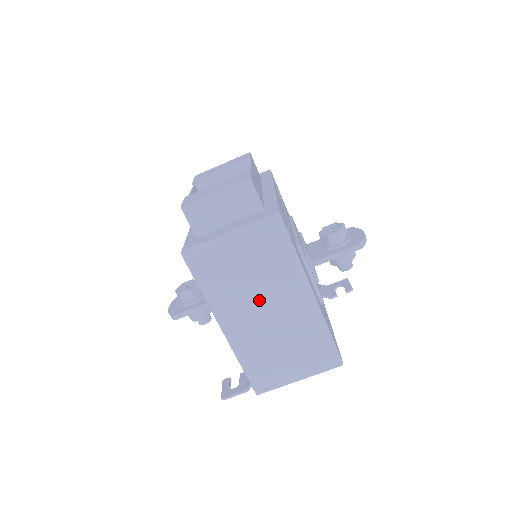
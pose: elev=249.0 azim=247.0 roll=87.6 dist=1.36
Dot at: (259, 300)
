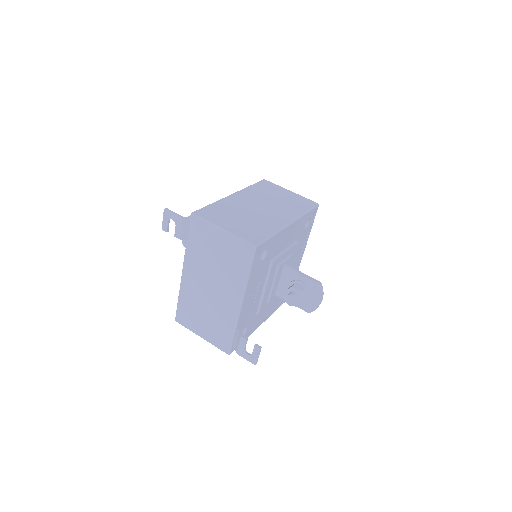
Dot at: (266, 204)
